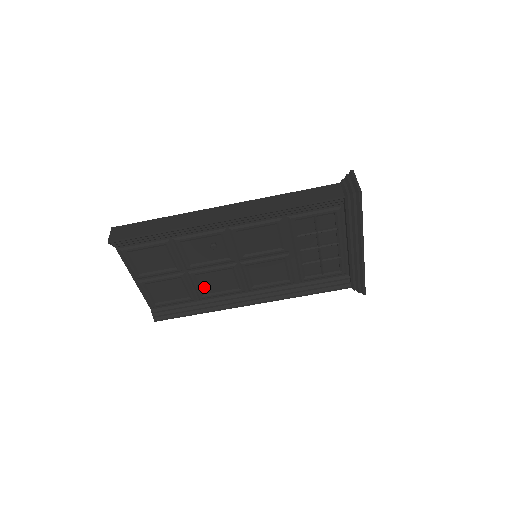
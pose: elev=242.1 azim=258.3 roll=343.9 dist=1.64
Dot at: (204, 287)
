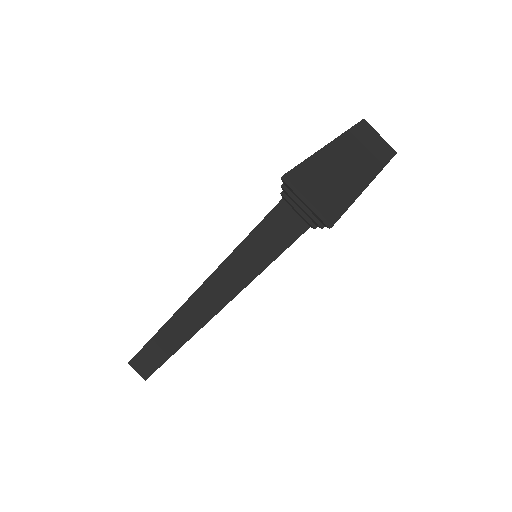
Dot at: occluded
